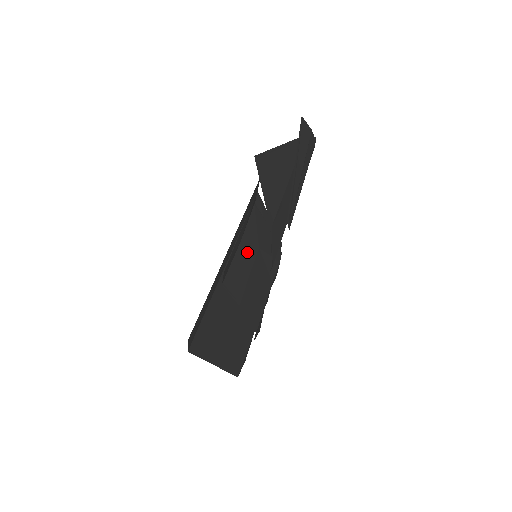
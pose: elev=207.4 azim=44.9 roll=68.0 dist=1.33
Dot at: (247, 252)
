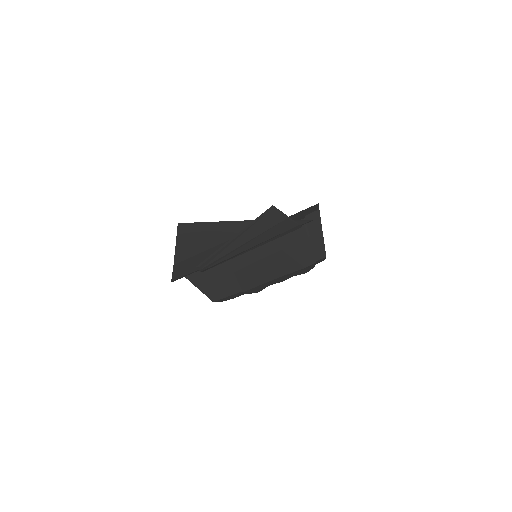
Dot at: (265, 247)
